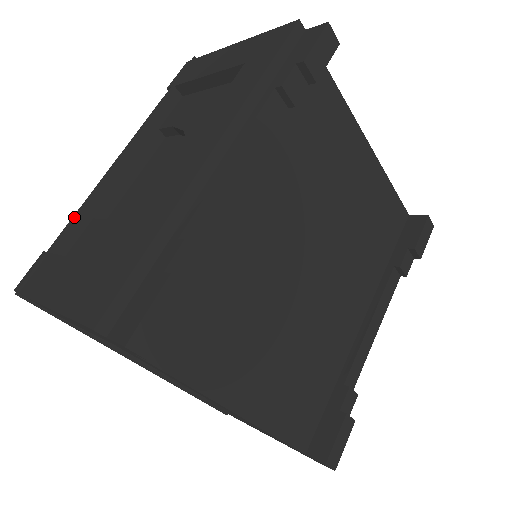
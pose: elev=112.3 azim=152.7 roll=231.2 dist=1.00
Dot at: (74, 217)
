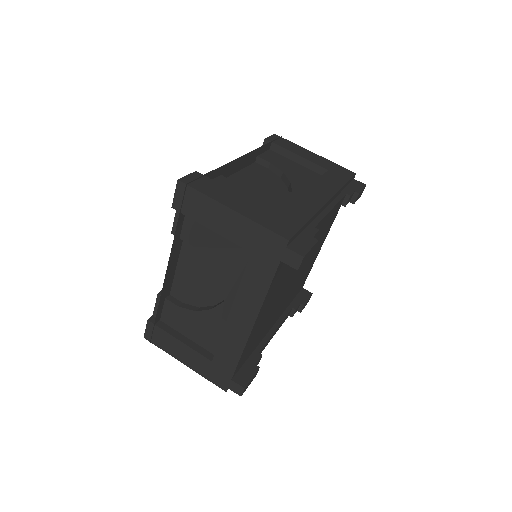
Dot at: (220, 167)
